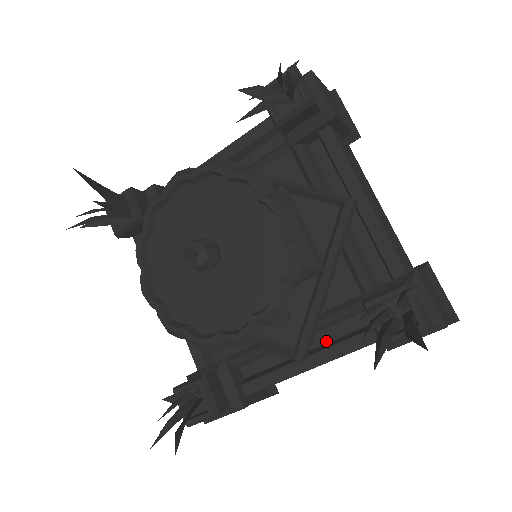
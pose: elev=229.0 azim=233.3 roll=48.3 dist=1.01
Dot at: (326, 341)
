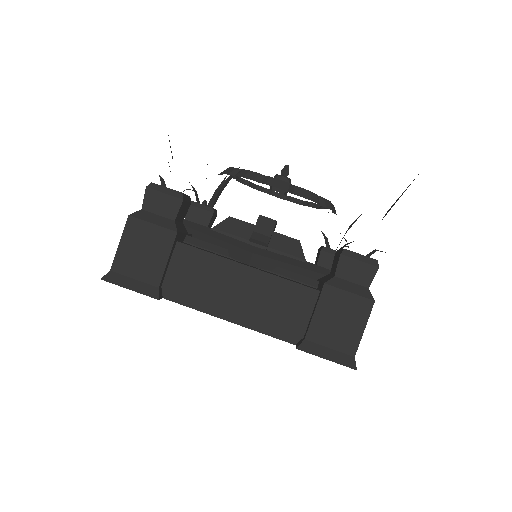
Dot at: occluded
